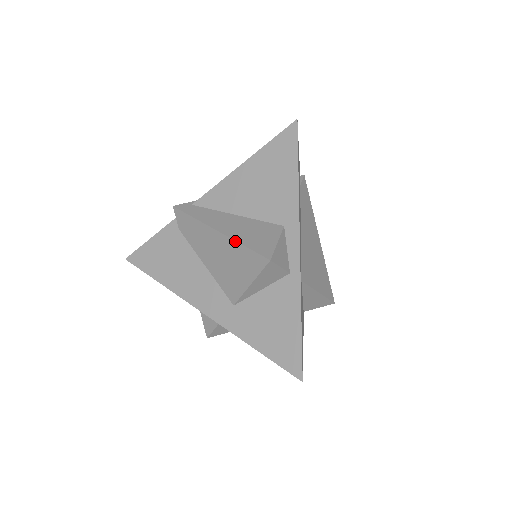
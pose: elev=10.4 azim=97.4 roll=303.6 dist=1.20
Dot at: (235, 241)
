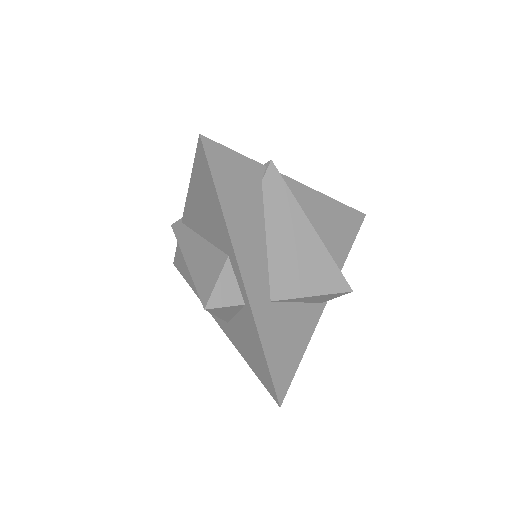
Dot at: (192, 278)
